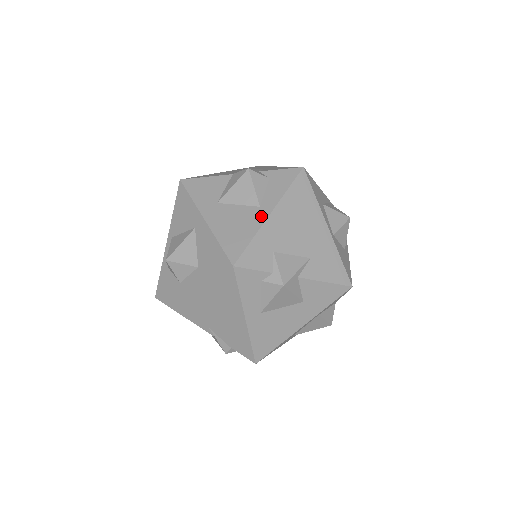
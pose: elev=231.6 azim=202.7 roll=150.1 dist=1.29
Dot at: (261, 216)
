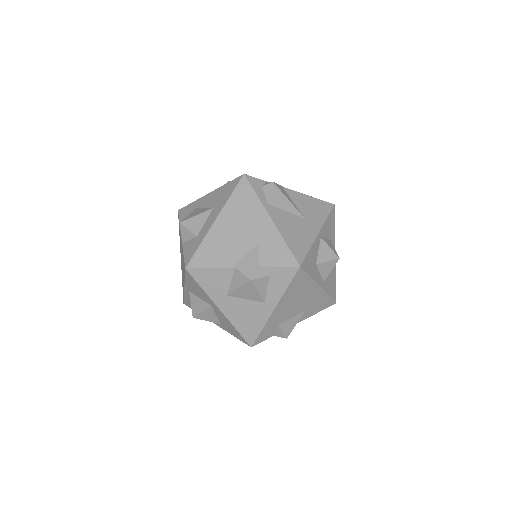
Dot at: (267, 311)
